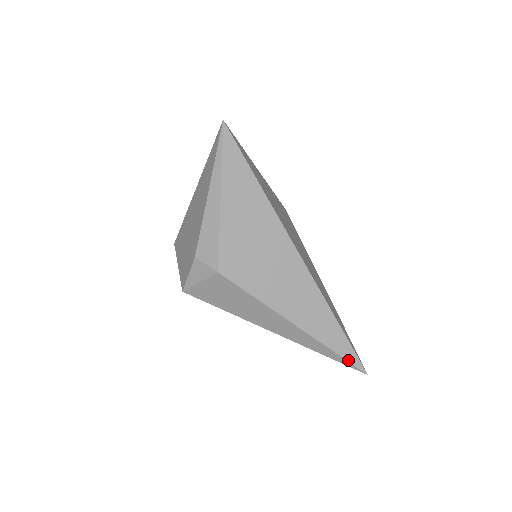
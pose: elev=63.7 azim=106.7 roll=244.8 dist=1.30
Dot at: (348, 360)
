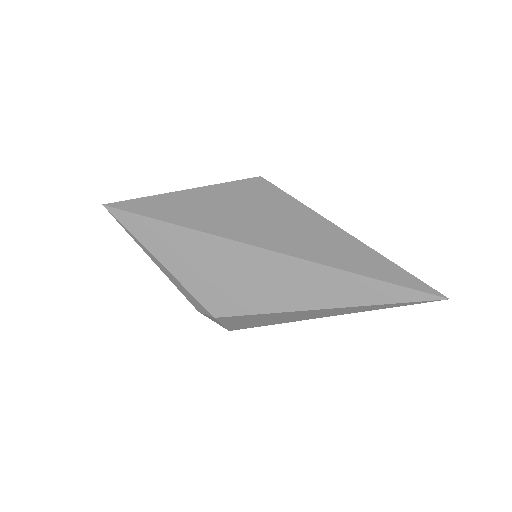
Dot at: (408, 301)
